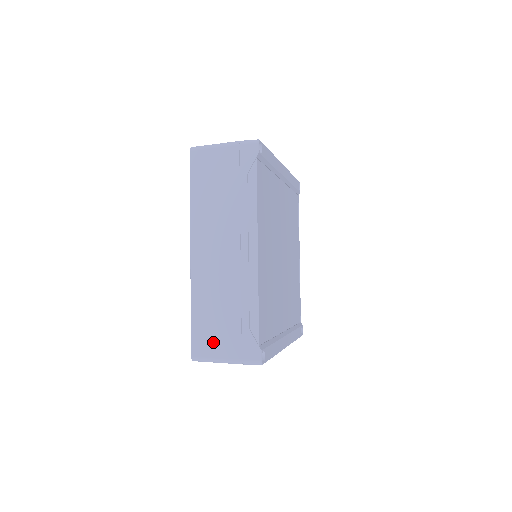
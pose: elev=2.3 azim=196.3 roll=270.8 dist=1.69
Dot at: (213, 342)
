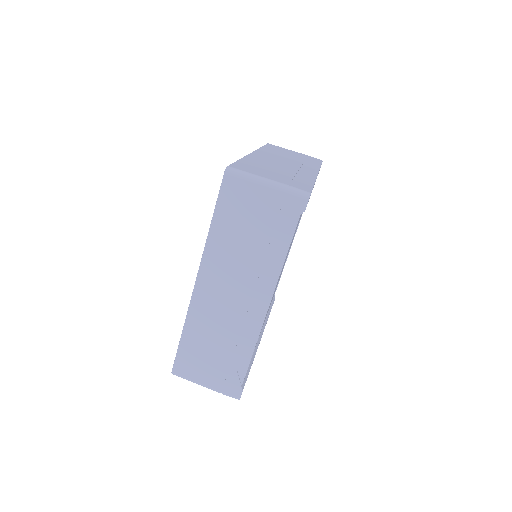
Dot at: (197, 368)
